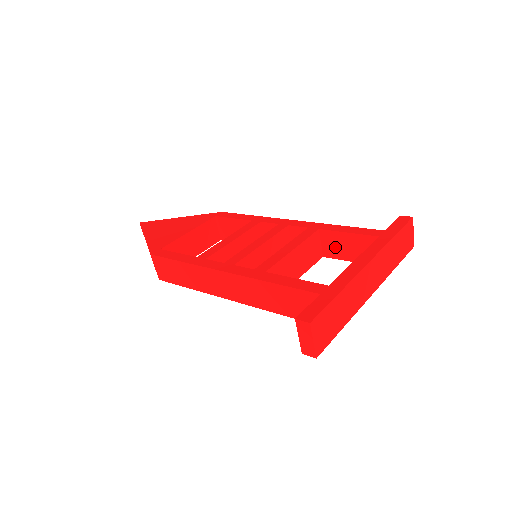
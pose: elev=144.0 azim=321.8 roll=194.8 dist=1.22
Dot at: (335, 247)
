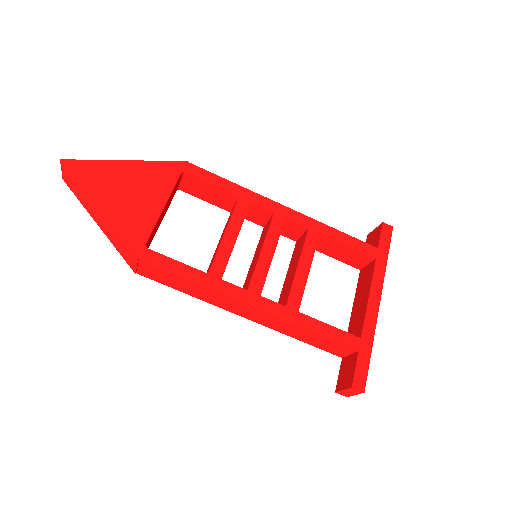
Dot at: (326, 247)
